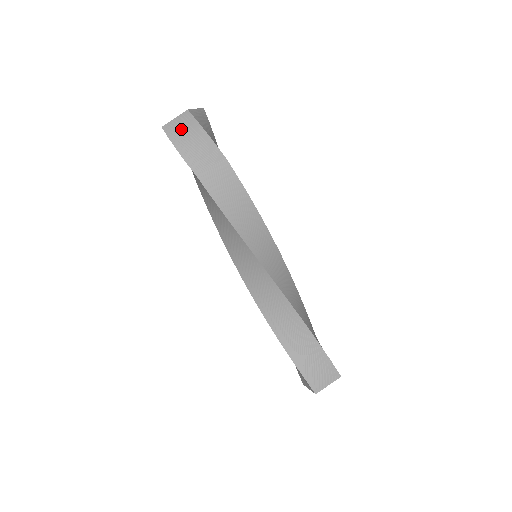
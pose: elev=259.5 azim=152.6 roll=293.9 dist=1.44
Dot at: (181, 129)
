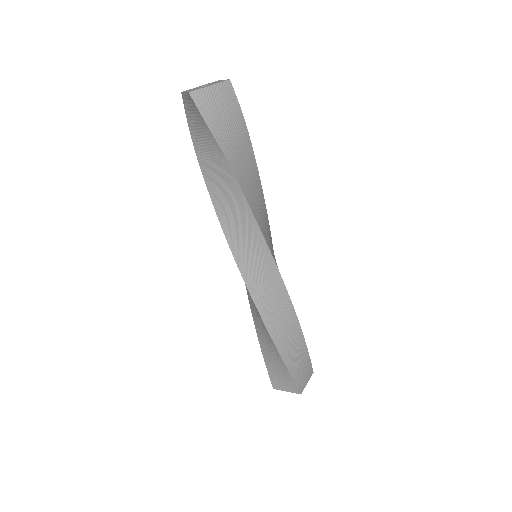
Dot at: (190, 107)
